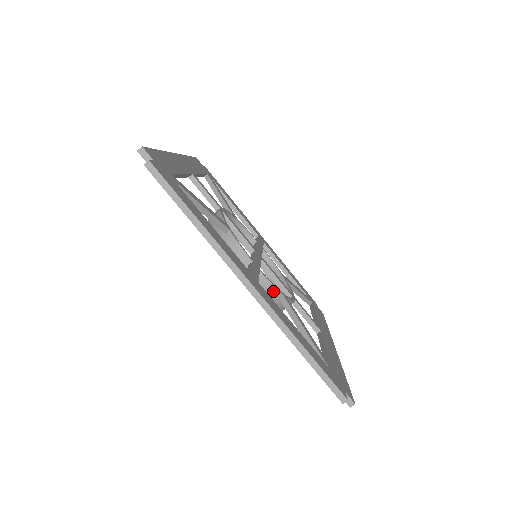
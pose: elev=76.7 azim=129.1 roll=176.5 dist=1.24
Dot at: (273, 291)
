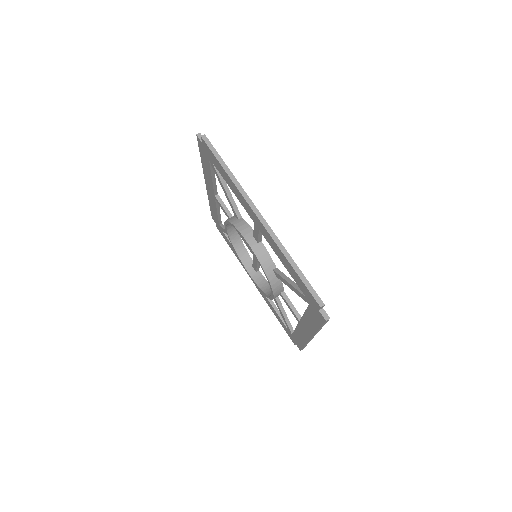
Dot at: (269, 260)
